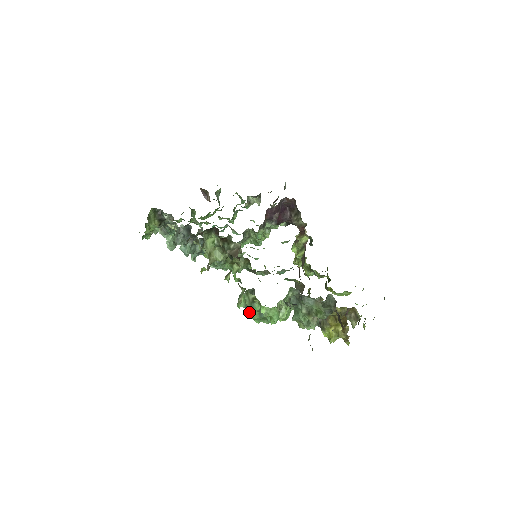
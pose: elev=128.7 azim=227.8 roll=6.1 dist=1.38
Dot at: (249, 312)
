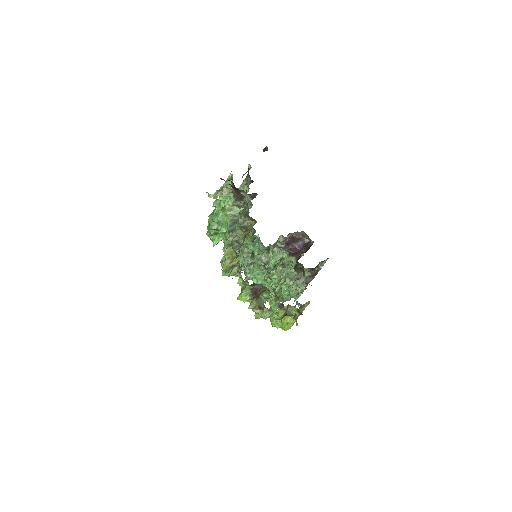
Dot at: occluded
